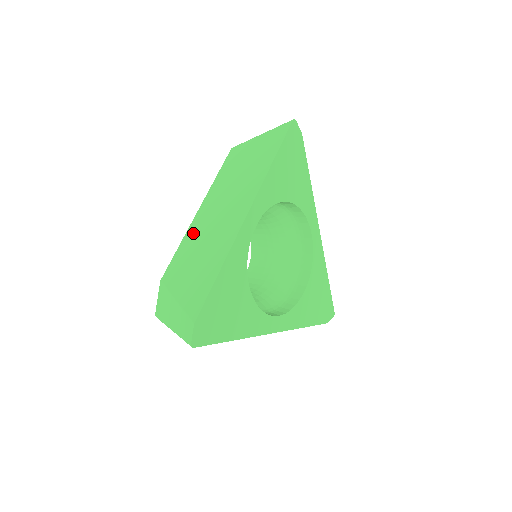
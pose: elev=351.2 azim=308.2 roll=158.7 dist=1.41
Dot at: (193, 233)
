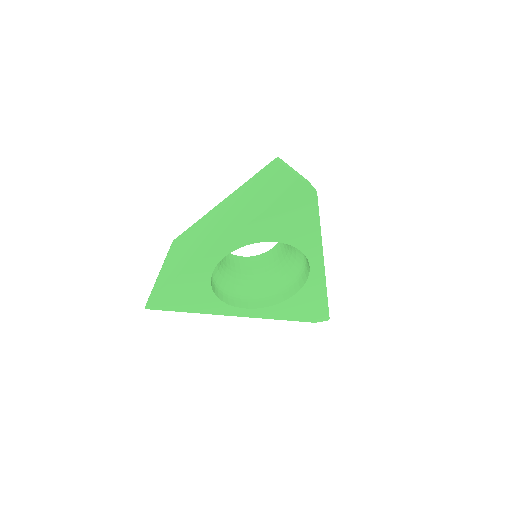
Dot at: (203, 222)
